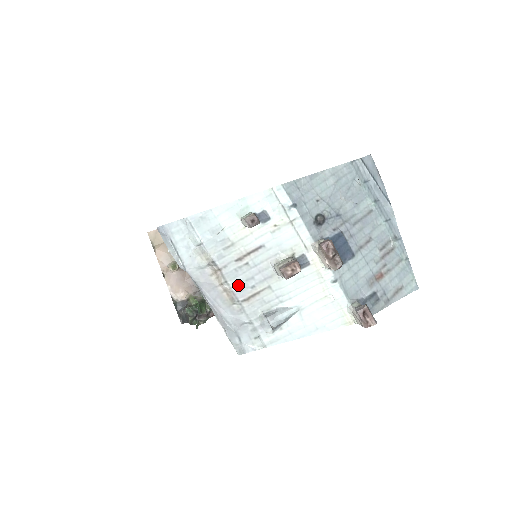
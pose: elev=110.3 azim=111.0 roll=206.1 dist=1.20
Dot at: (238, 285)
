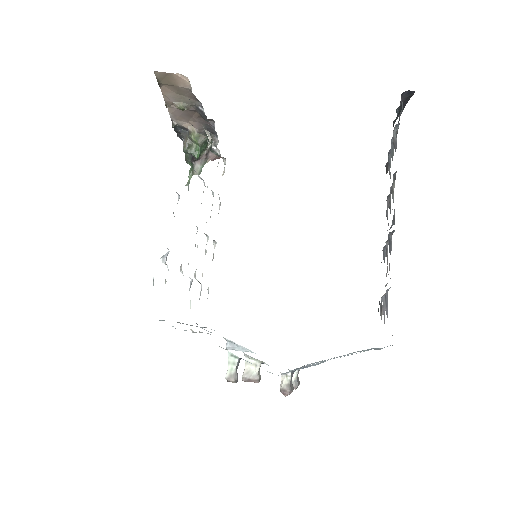
Dot at: occluded
